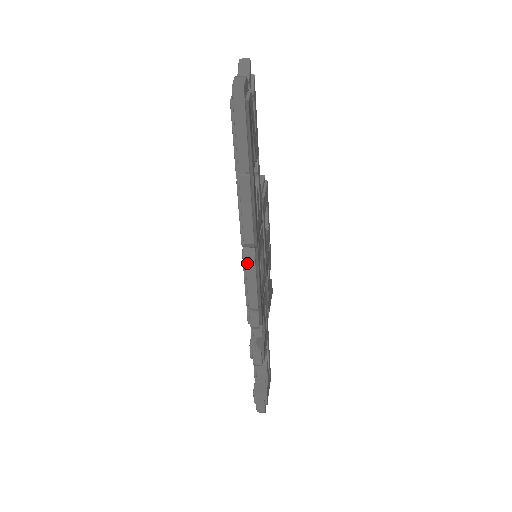
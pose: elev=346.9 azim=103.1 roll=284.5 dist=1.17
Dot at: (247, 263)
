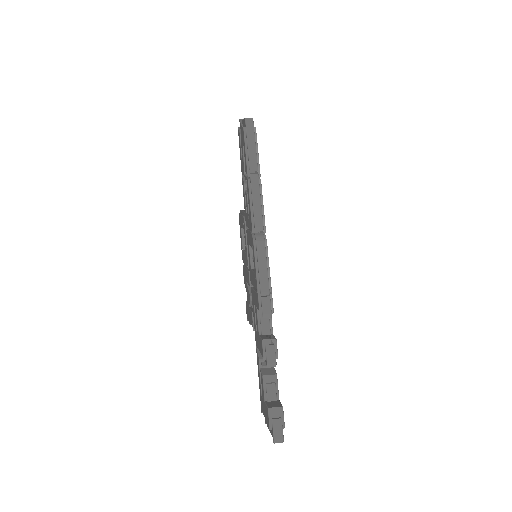
Dot at: (258, 245)
